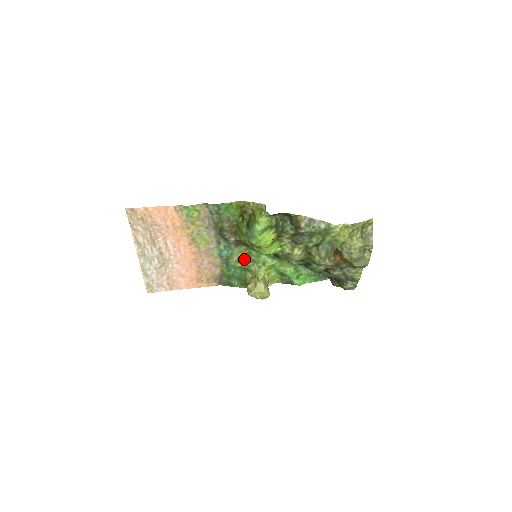
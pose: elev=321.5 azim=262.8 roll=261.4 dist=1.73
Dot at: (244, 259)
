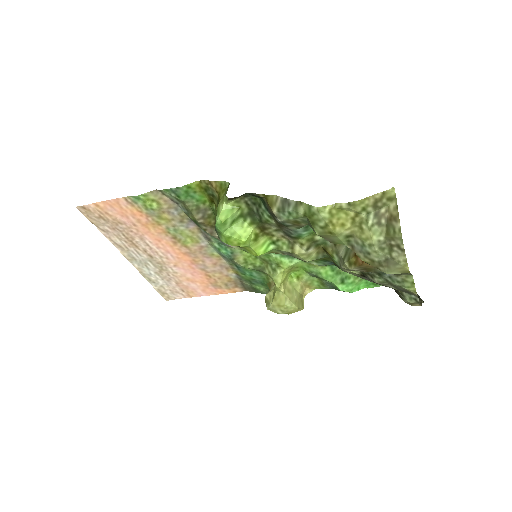
Dot at: (253, 259)
